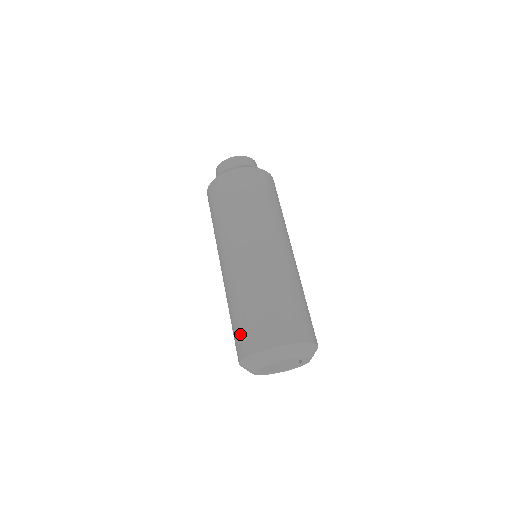
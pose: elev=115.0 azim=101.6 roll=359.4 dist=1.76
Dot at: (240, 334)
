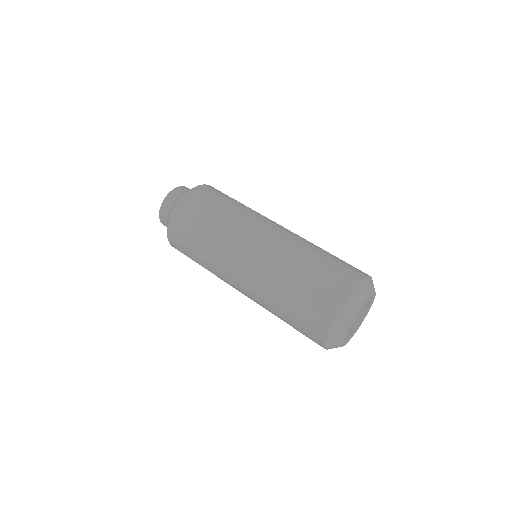
Dot at: (309, 313)
